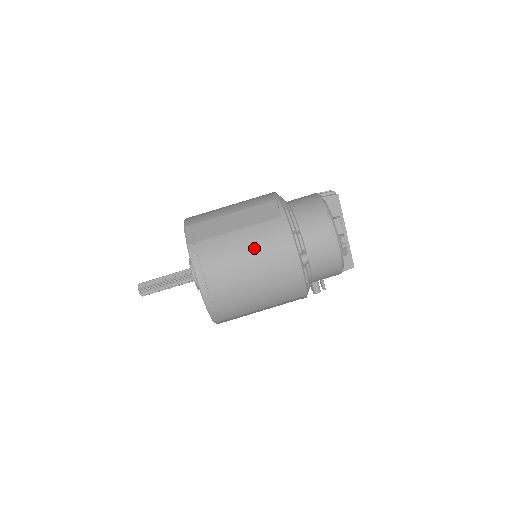
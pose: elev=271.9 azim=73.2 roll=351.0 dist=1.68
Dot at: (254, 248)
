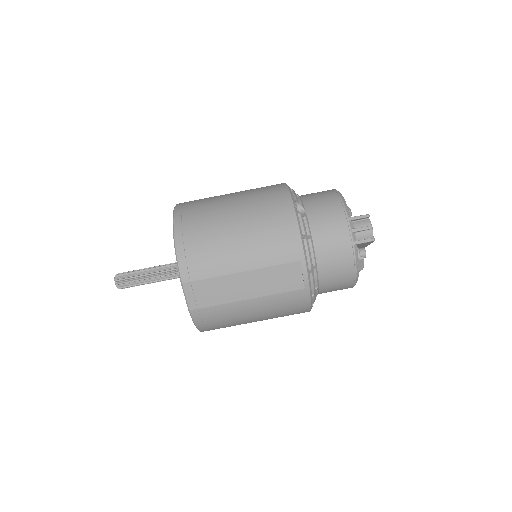
Dot at: (266, 313)
